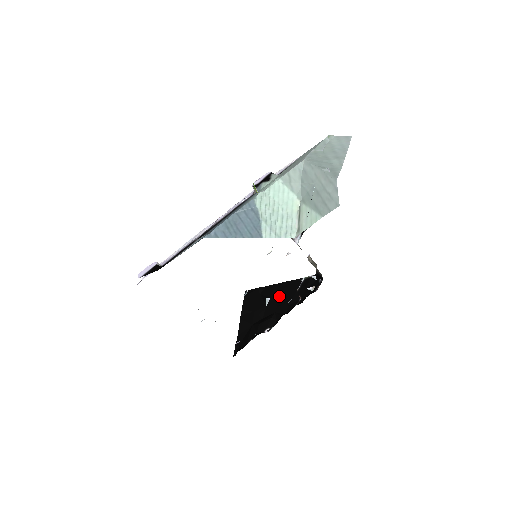
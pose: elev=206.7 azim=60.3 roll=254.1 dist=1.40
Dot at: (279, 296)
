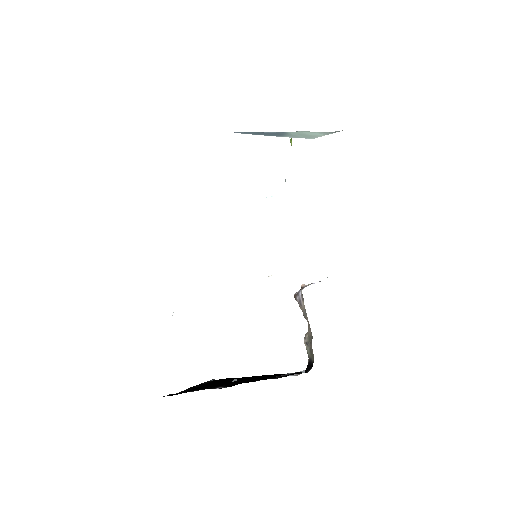
Dot at: (252, 378)
